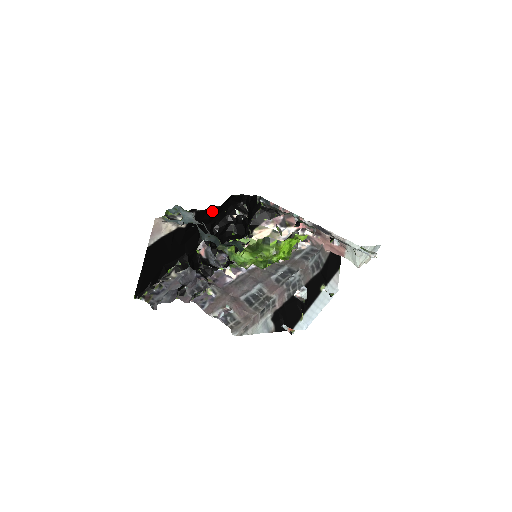
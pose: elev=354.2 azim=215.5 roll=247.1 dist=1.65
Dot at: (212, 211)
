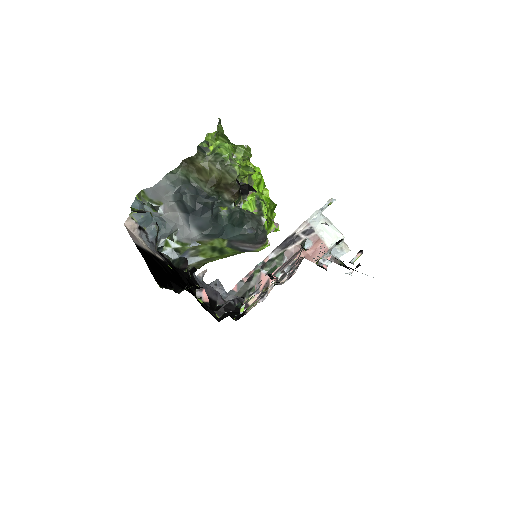
Dot at: occluded
